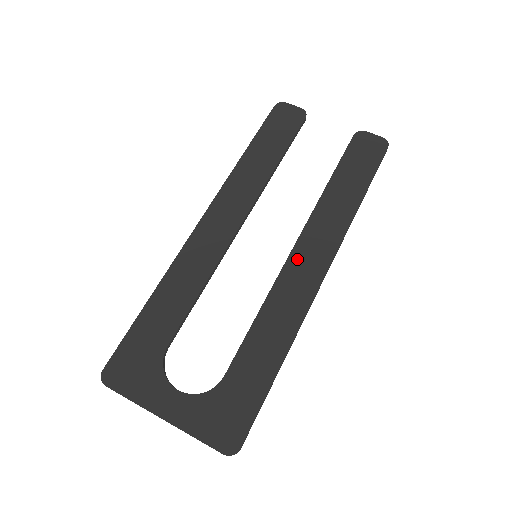
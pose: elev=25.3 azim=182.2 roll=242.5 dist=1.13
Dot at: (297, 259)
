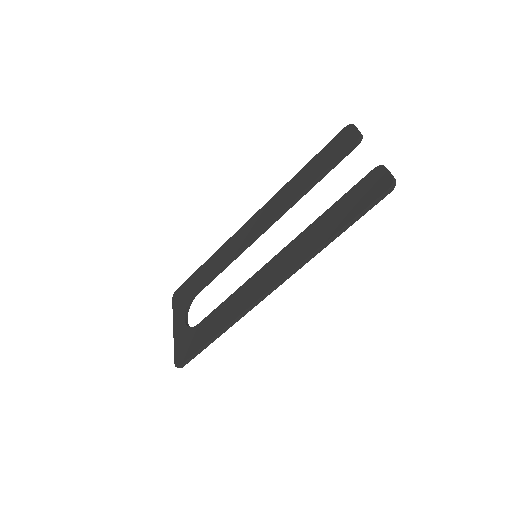
Dot at: (267, 269)
